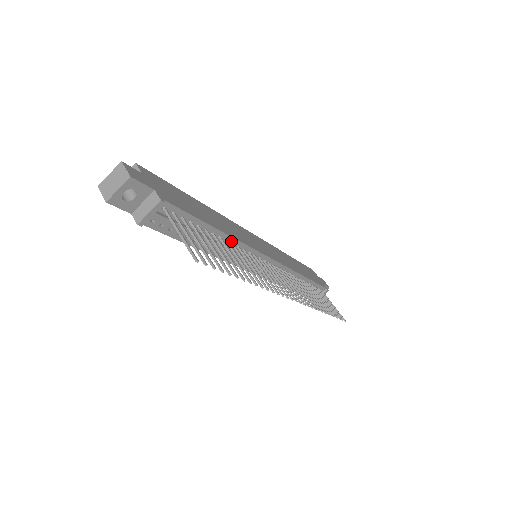
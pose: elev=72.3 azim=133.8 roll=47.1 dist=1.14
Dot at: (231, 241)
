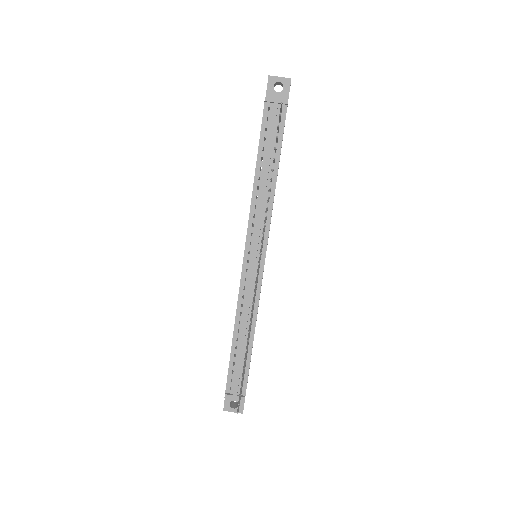
Dot at: (271, 196)
